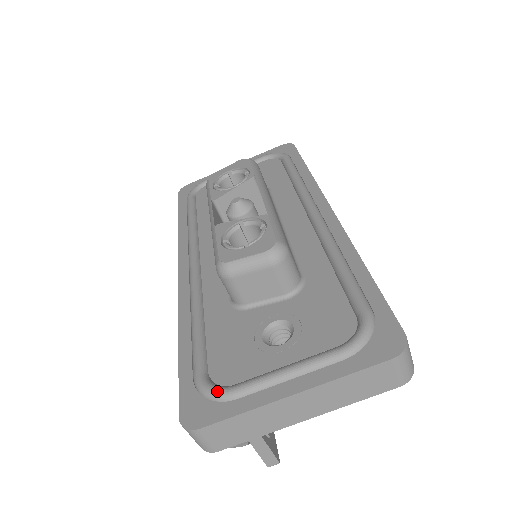
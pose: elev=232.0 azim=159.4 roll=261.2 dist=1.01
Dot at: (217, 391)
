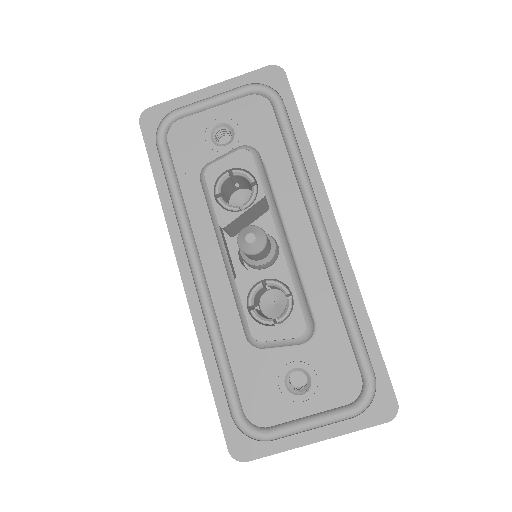
Dot at: (257, 435)
